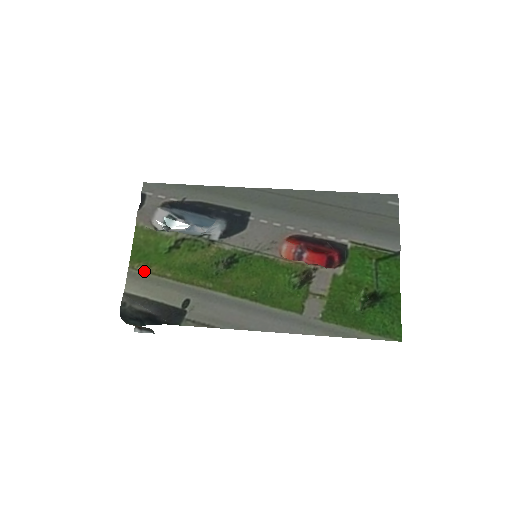
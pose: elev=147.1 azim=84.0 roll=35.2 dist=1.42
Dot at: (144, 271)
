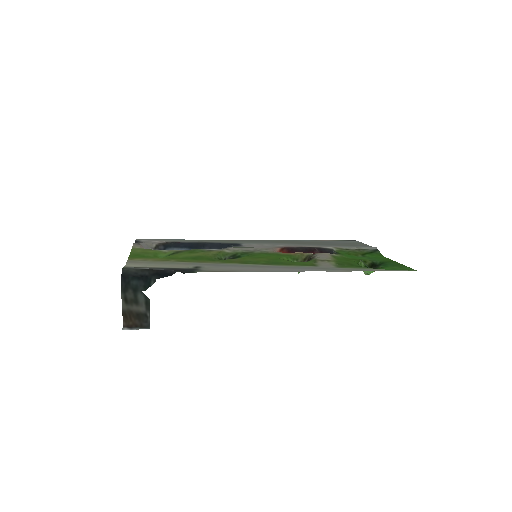
Dot at: (145, 260)
